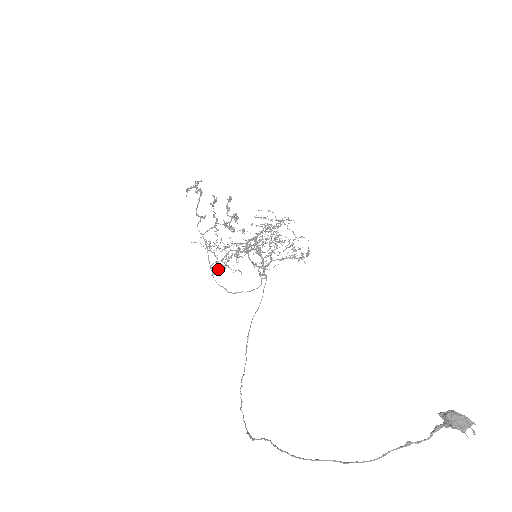
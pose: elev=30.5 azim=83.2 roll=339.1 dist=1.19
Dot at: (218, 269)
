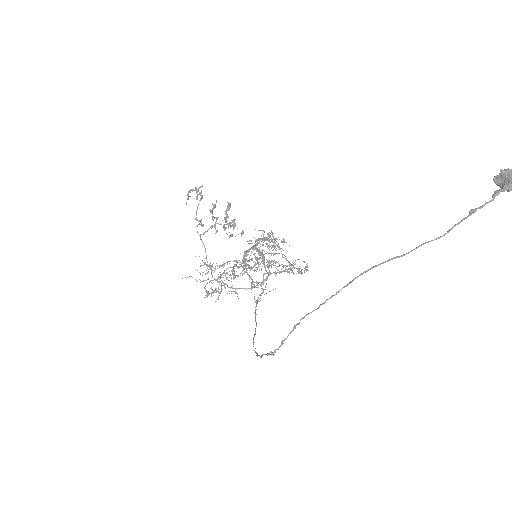
Dot at: (213, 291)
